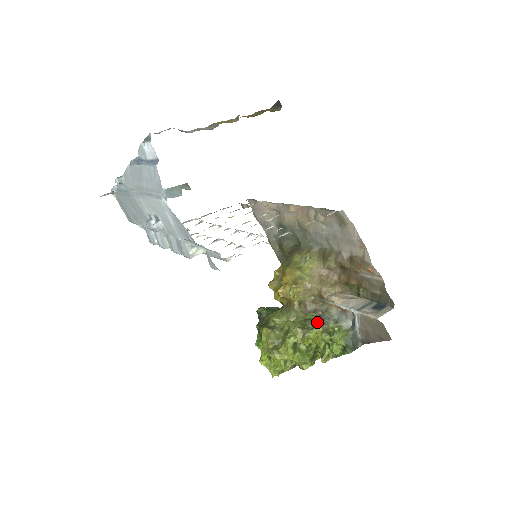
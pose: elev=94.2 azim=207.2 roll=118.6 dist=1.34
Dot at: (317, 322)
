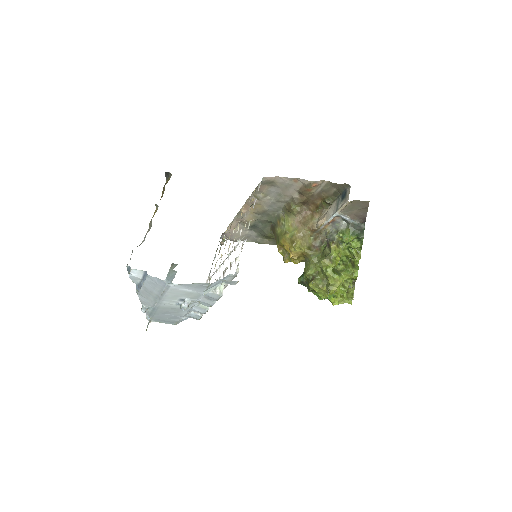
Dot at: (328, 245)
